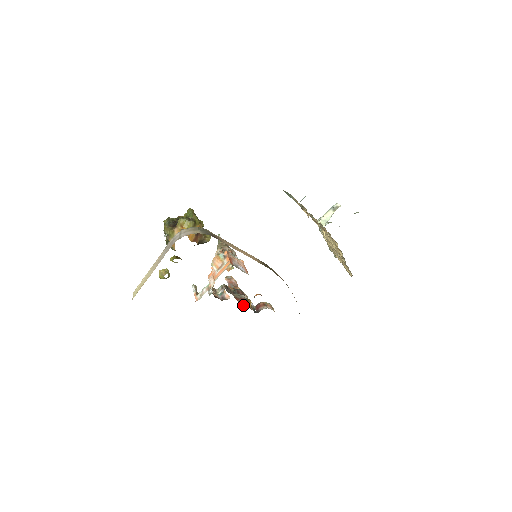
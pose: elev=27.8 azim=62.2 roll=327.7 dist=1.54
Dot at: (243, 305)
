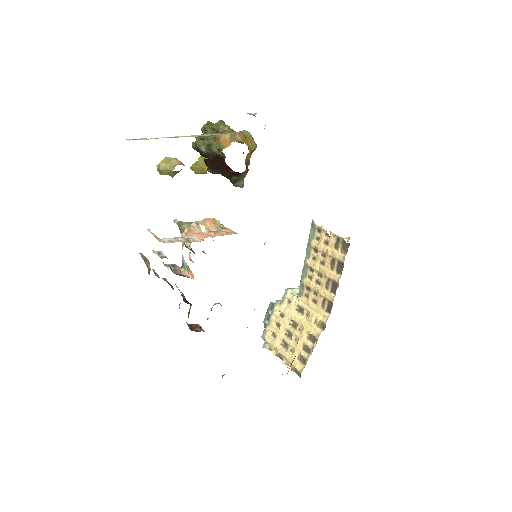
Dot at: occluded
